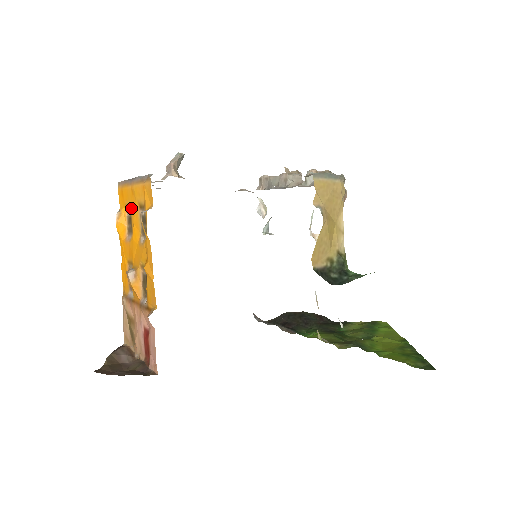
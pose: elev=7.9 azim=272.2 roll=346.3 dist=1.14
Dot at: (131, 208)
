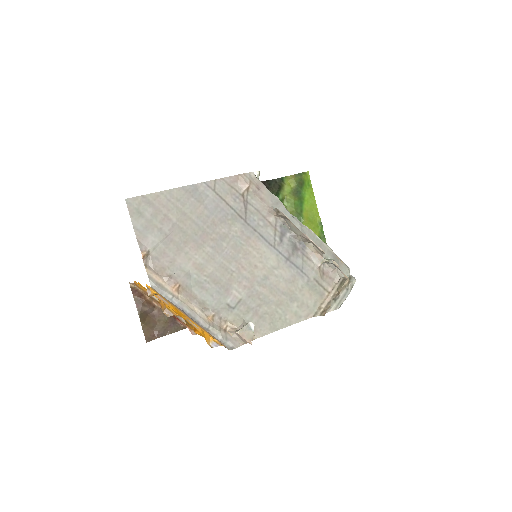
Dot at: occluded
